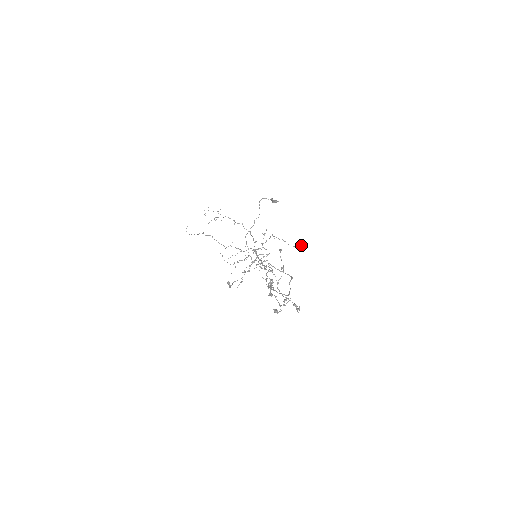
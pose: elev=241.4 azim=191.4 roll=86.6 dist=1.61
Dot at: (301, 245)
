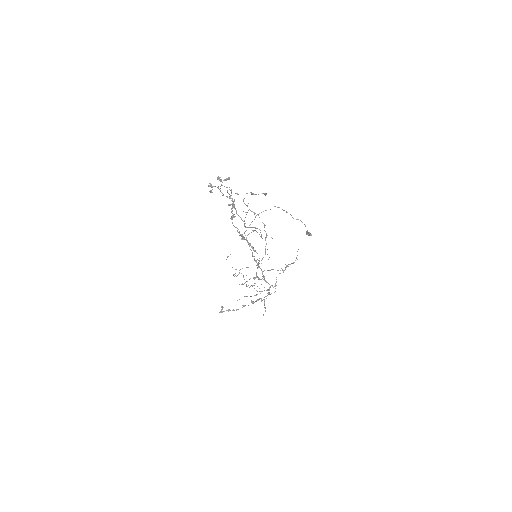
Dot at: occluded
